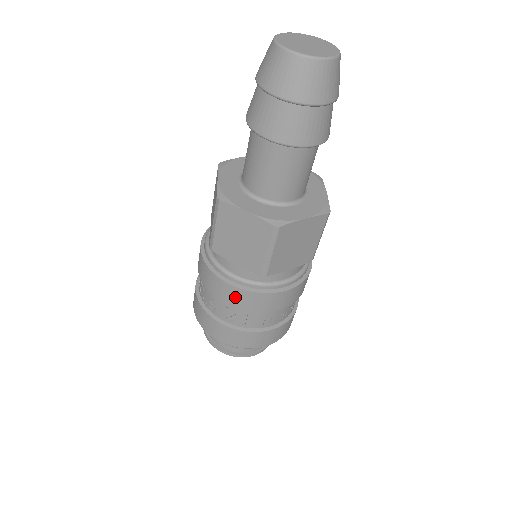
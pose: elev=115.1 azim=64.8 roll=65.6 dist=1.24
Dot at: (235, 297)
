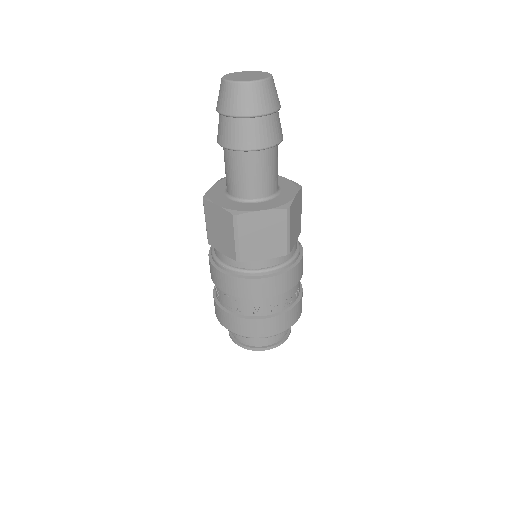
Dot at: (224, 282)
